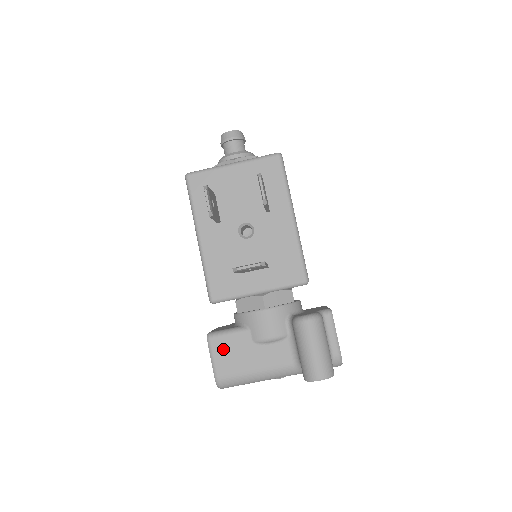
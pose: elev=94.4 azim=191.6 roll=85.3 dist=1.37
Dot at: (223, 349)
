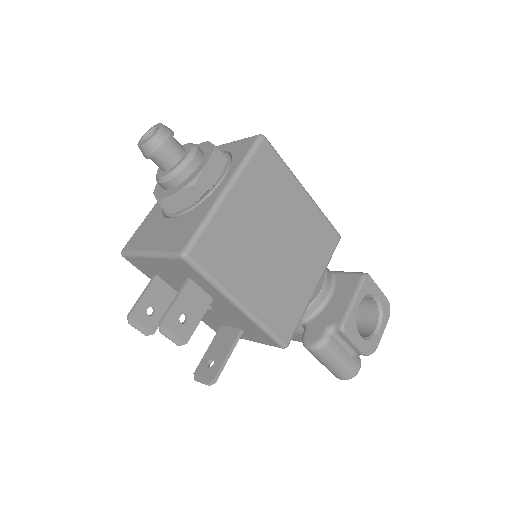
Dot at: occluded
